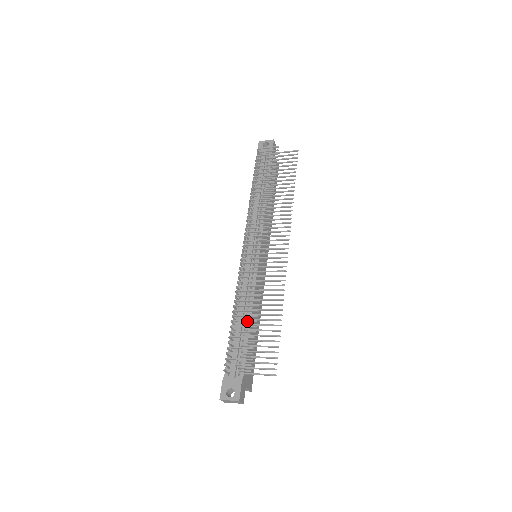
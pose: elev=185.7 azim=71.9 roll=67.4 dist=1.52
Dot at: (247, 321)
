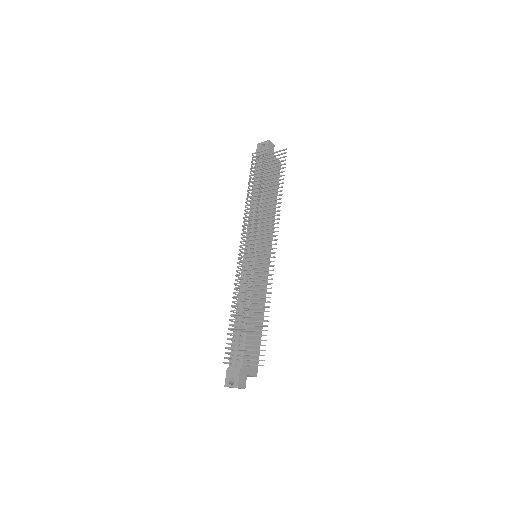
Dot at: (240, 319)
